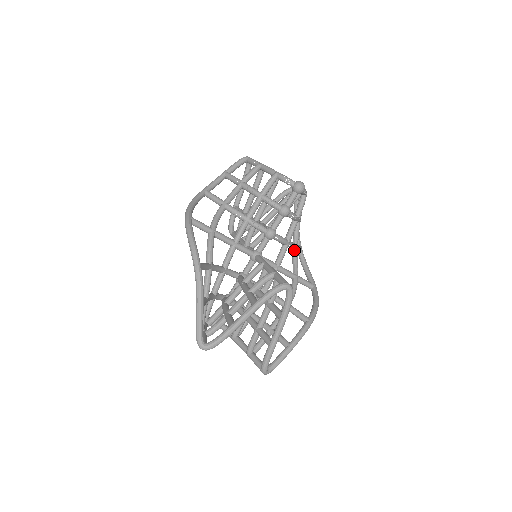
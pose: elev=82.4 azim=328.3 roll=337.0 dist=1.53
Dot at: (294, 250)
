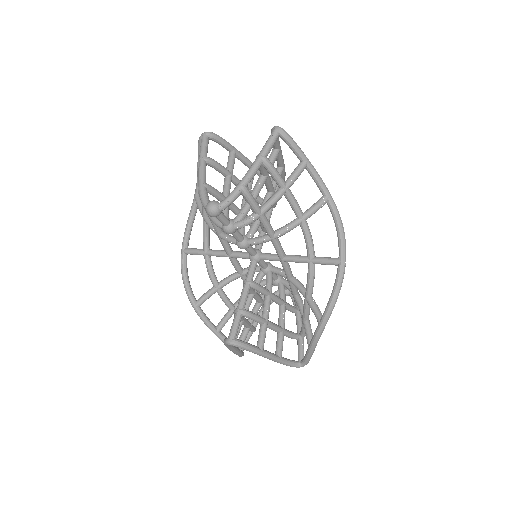
Dot at: (300, 226)
